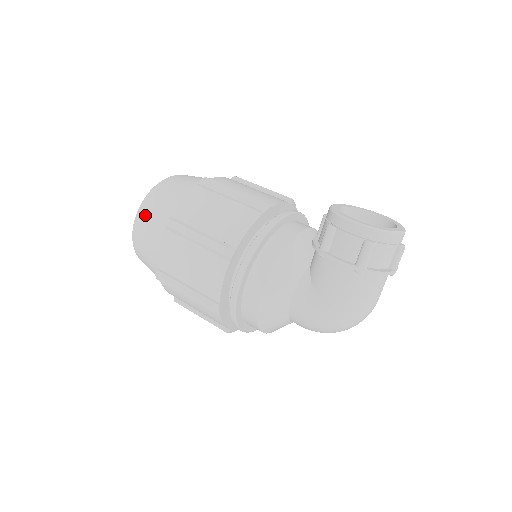
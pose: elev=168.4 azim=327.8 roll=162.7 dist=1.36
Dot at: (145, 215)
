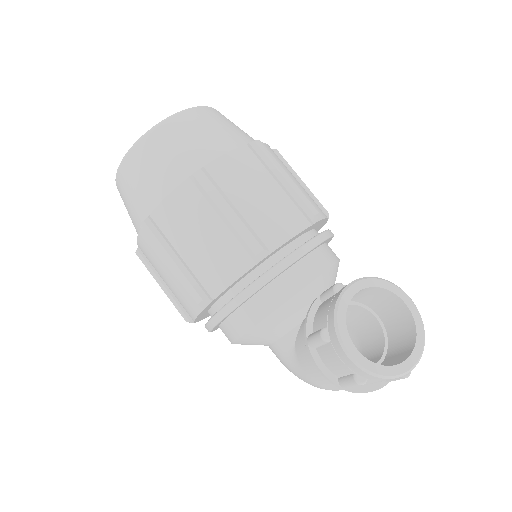
Dot at: (126, 181)
